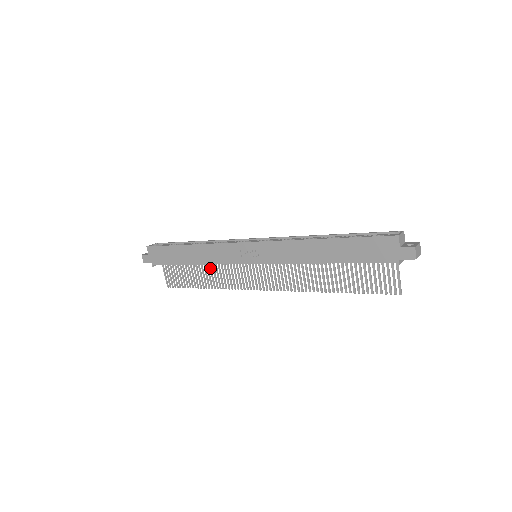
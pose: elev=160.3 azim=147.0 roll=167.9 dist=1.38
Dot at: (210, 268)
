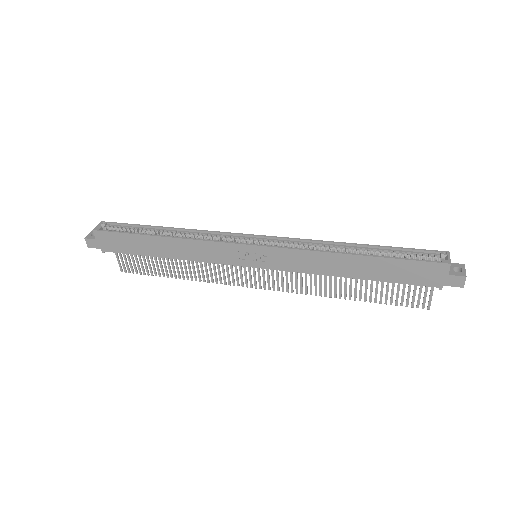
Dot at: occluded
